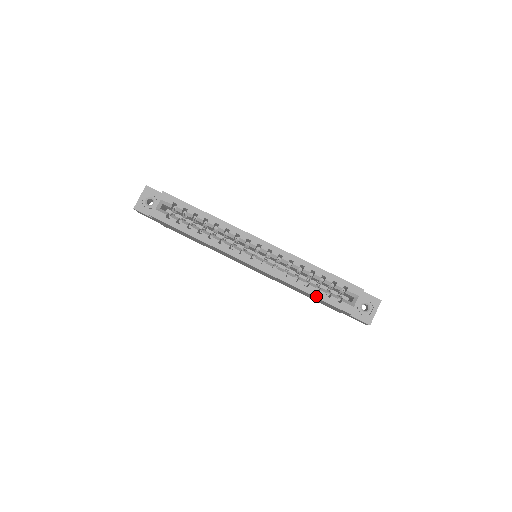
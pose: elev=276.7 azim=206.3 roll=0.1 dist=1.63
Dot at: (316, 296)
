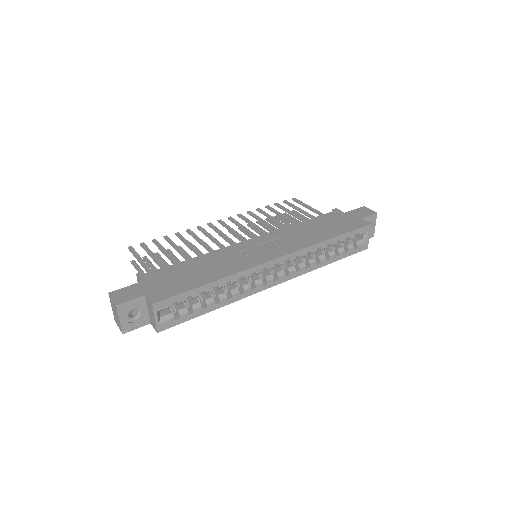
Dot at: occluded
